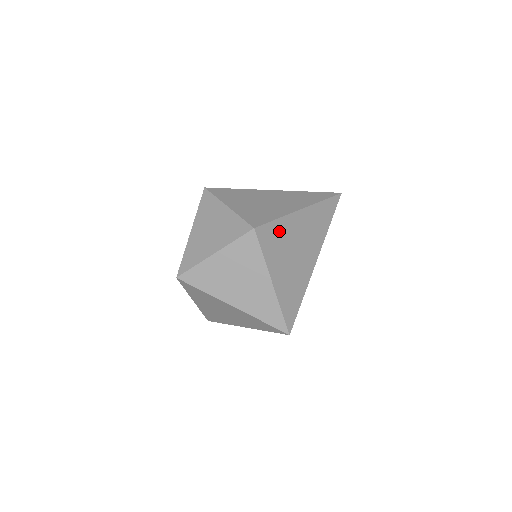
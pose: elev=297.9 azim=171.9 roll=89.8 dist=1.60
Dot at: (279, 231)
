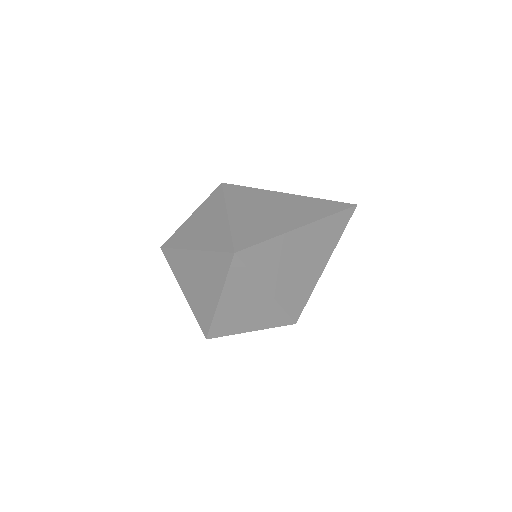
Dot at: (253, 194)
